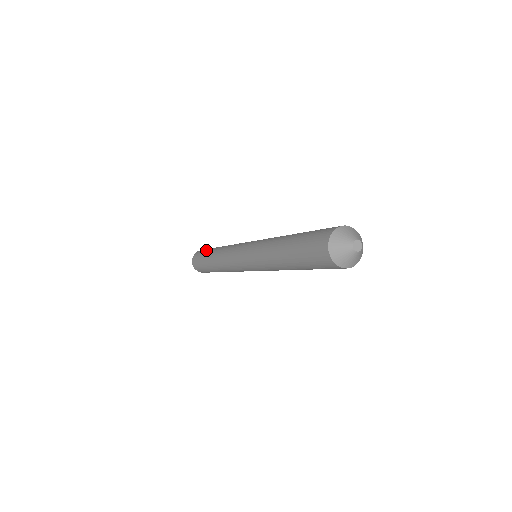
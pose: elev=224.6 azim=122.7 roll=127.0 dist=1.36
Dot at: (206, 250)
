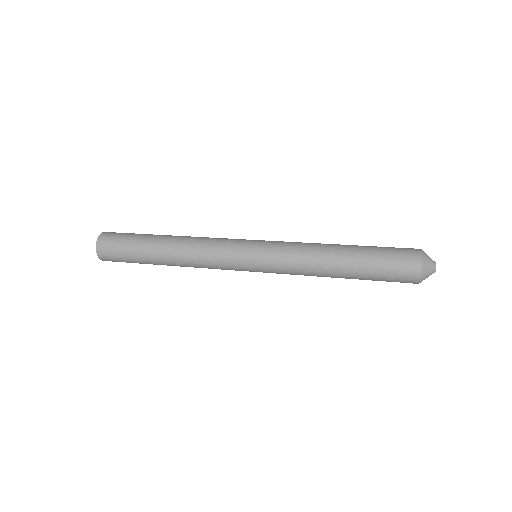
Dot at: (136, 235)
